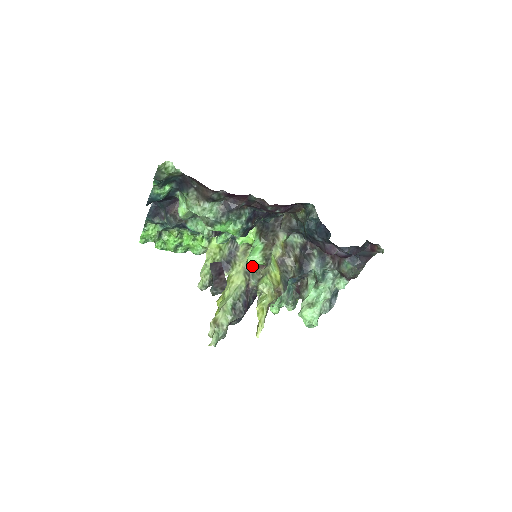
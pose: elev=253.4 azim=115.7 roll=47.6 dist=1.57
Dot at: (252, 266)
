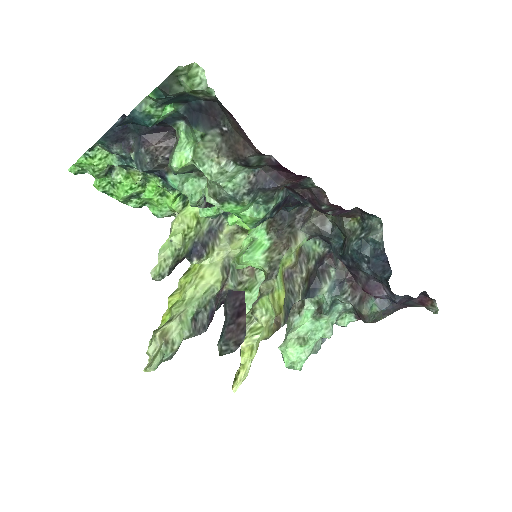
Dot at: (242, 266)
